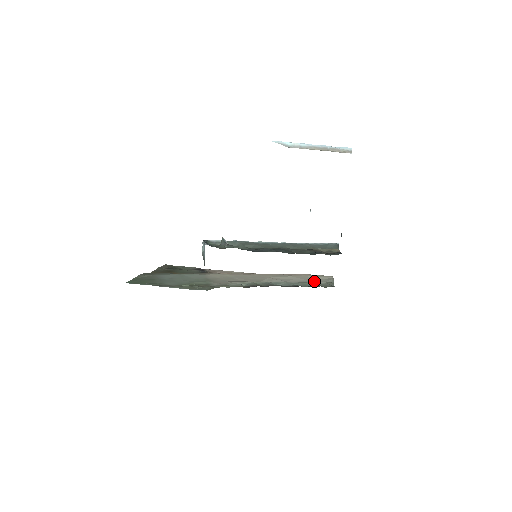
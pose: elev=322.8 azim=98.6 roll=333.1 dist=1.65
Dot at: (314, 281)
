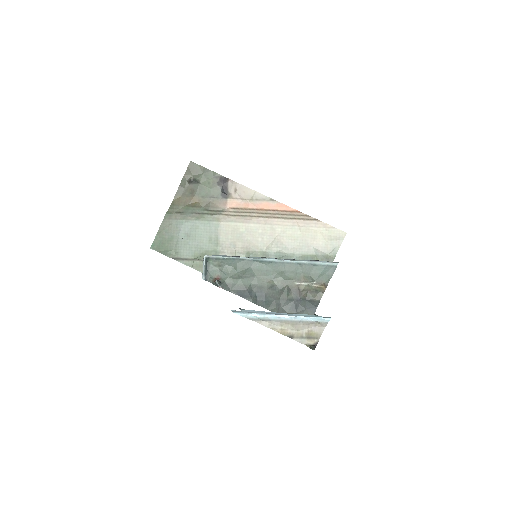
Dot at: (318, 250)
